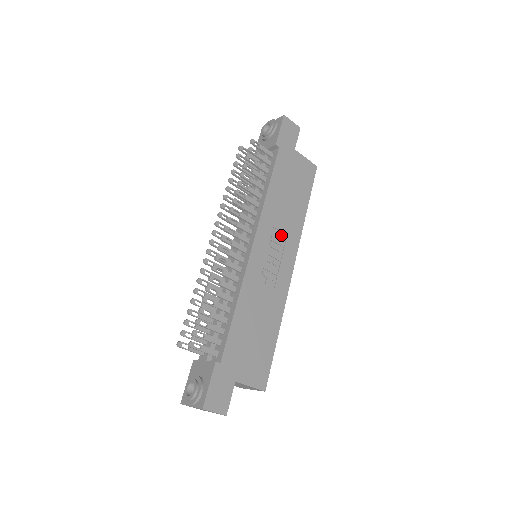
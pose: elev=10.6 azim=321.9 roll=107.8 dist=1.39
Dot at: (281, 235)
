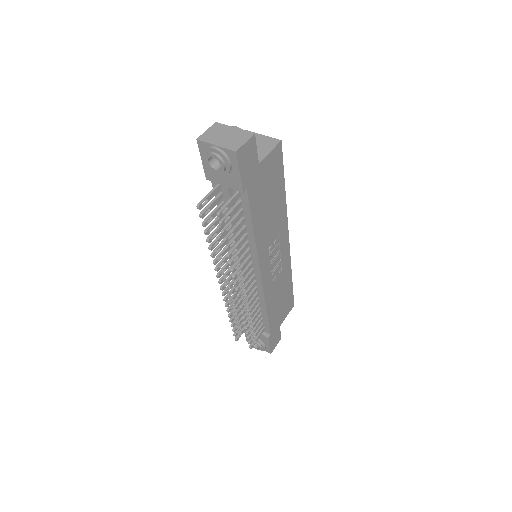
Dot at: (274, 238)
